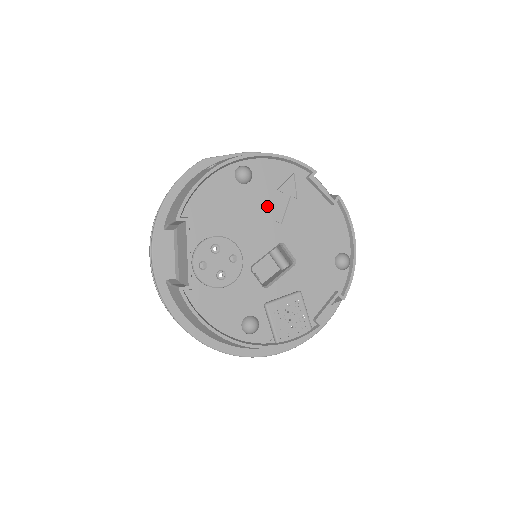
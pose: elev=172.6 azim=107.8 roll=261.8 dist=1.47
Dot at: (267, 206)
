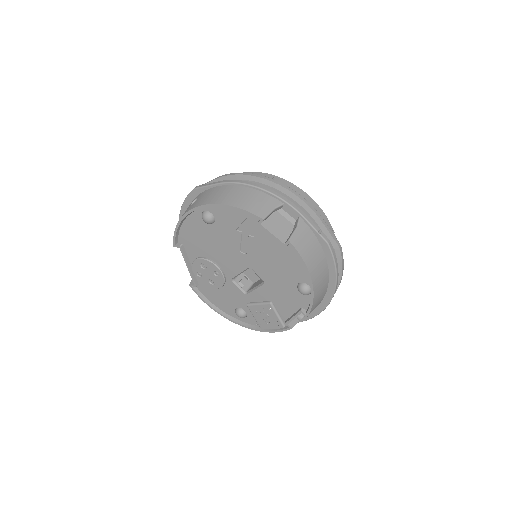
Dot at: (232, 241)
